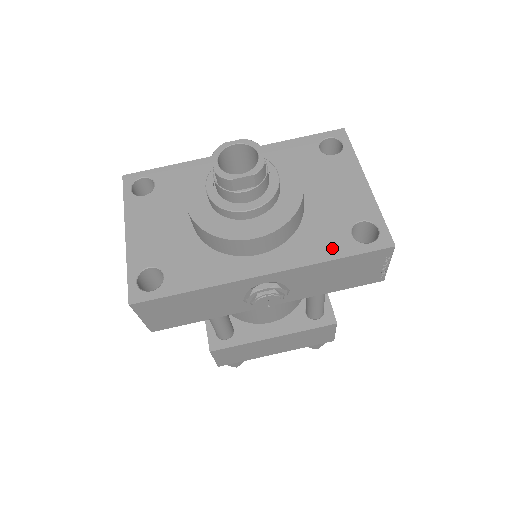
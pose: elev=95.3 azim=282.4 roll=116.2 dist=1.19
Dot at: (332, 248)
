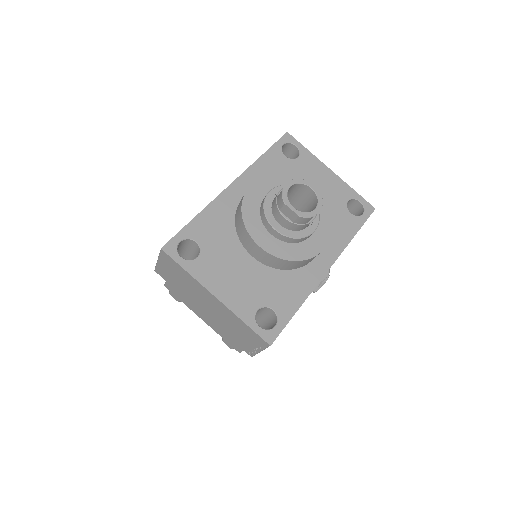
Dot at: (349, 228)
